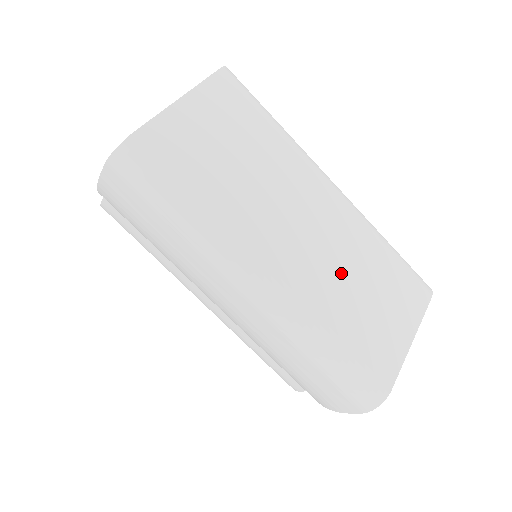
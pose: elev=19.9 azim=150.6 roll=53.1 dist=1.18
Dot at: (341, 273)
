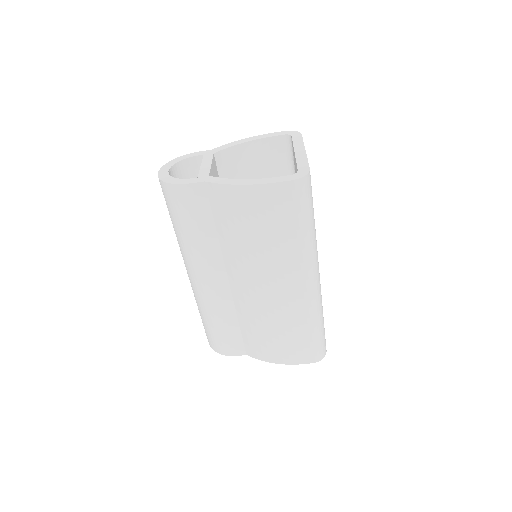
Dot at: occluded
